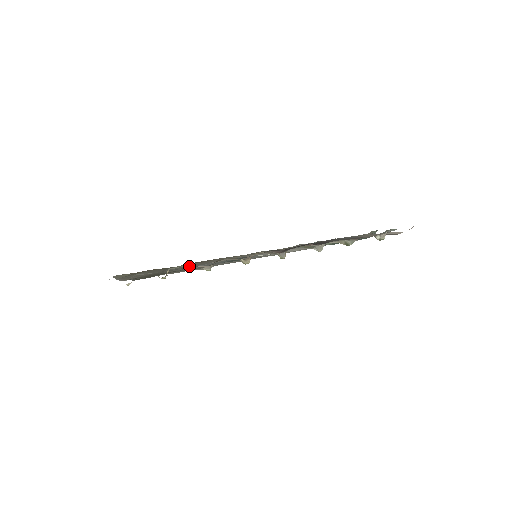
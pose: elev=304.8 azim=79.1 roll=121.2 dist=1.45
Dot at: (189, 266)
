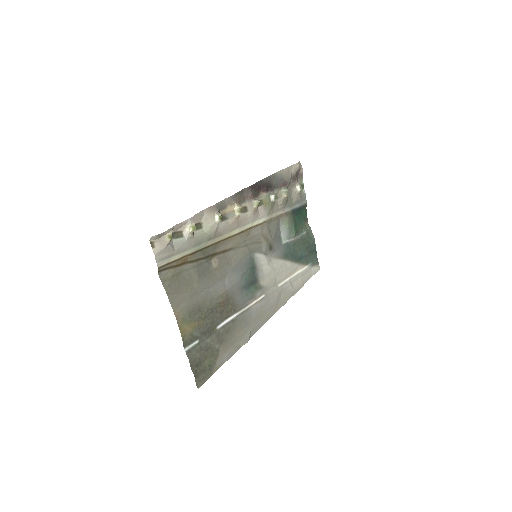
Dot at: (216, 275)
